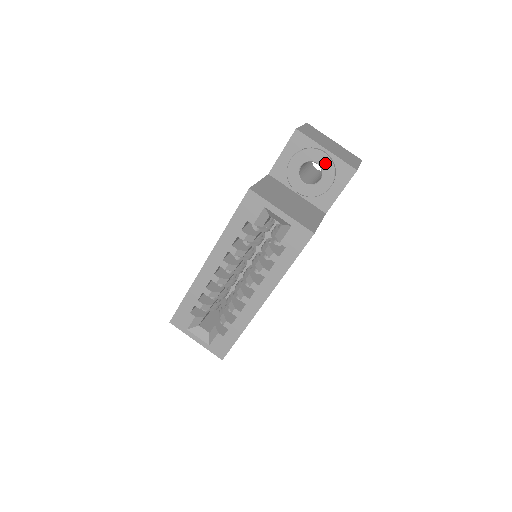
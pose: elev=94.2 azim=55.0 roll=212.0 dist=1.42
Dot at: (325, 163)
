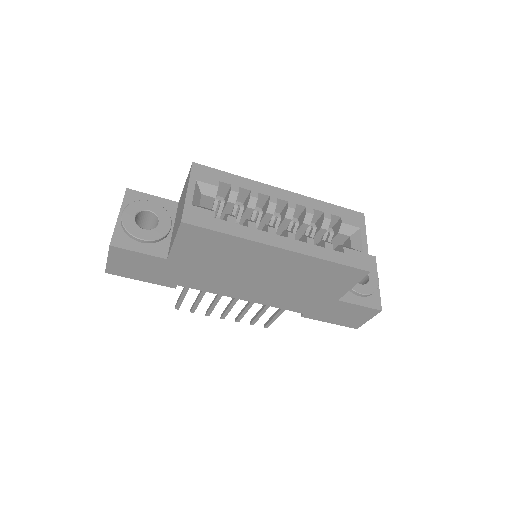
Dot at: (374, 283)
